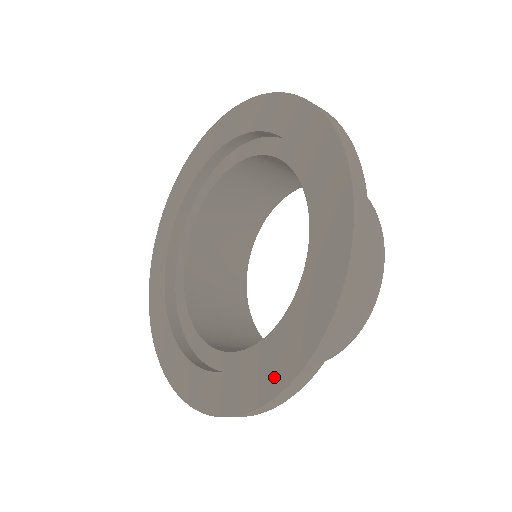
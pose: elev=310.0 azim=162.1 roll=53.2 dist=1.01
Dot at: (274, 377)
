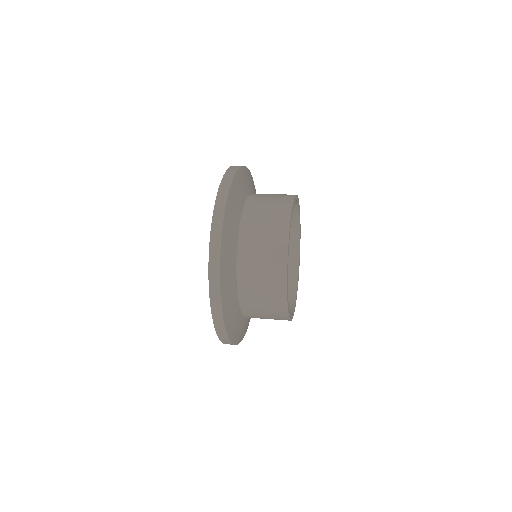
Dot at: occluded
